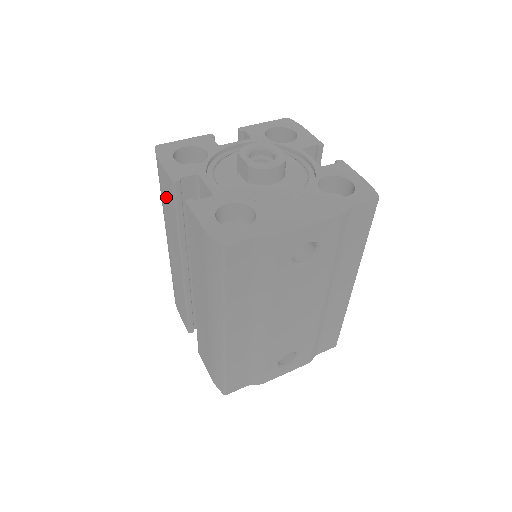
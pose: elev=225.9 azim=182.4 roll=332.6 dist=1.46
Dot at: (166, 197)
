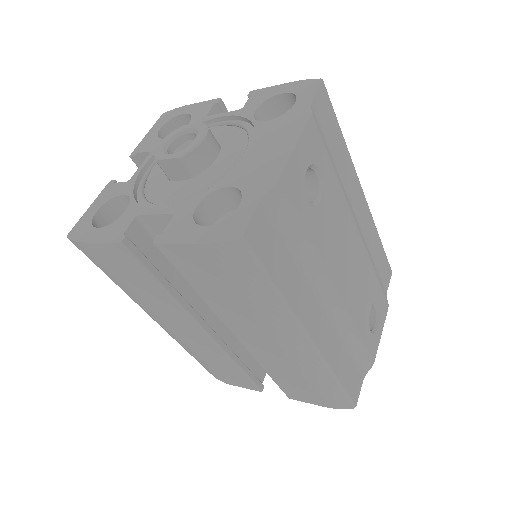
Dot at: (125, 274)
